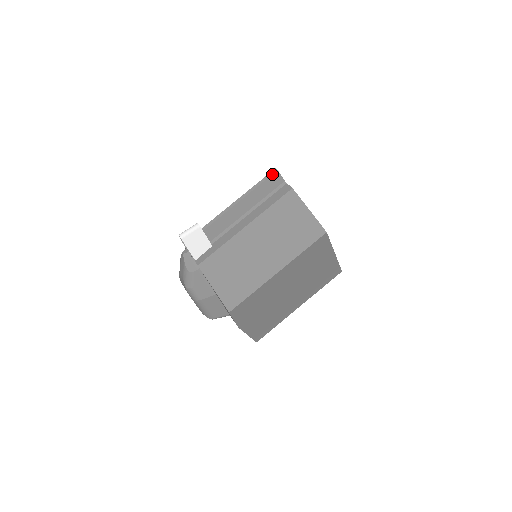
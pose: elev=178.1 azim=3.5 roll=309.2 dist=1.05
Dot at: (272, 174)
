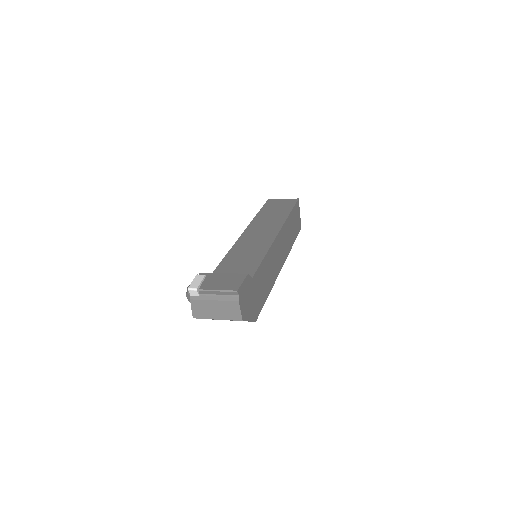
Dot at: (234, 292)
